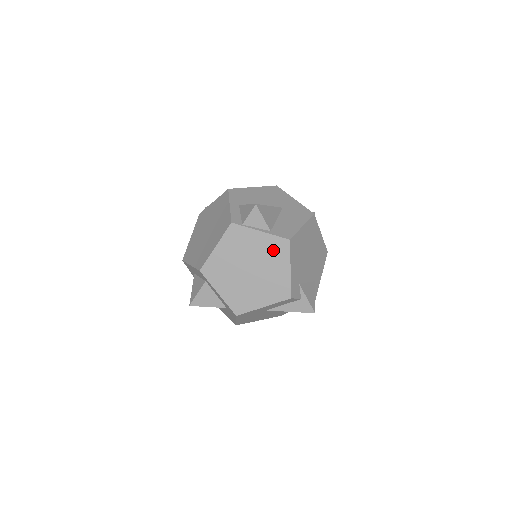
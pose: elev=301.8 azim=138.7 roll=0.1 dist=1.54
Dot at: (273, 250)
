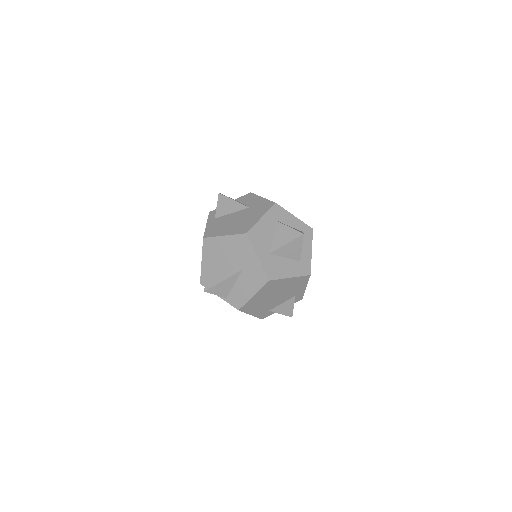
Dot at: occluded
